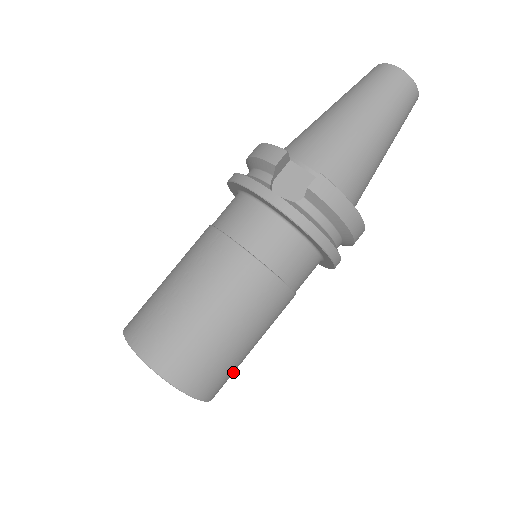
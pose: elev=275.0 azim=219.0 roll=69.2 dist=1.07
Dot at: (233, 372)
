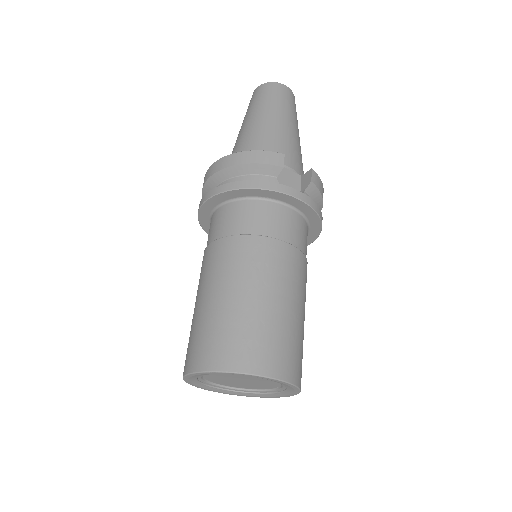
Dot at: occluded
